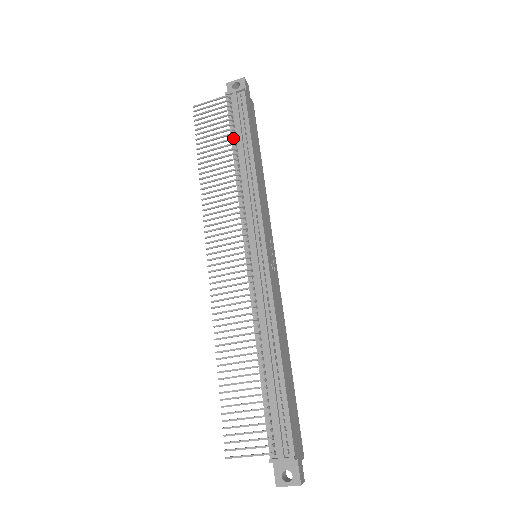
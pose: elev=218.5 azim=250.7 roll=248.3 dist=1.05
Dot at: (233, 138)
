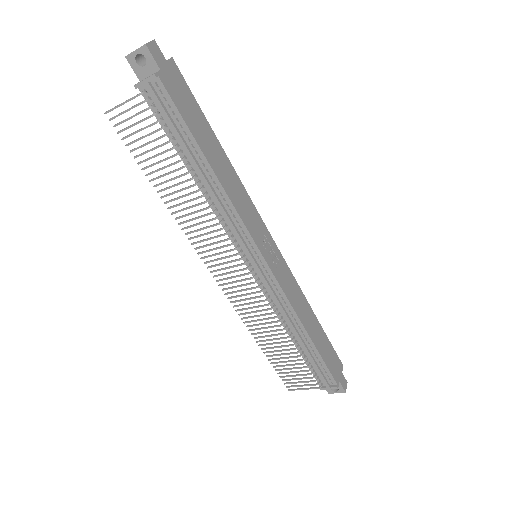
Dot at: (177, 153)
